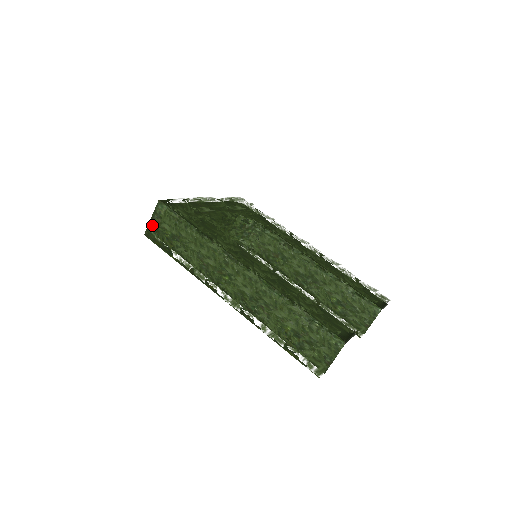
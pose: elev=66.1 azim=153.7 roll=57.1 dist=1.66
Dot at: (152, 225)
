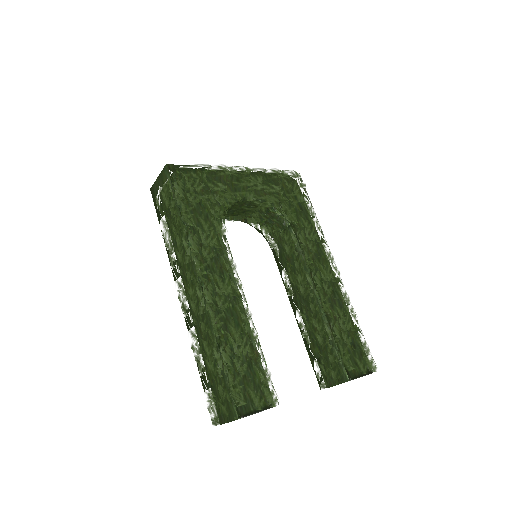
Dot at: (156, 185)
